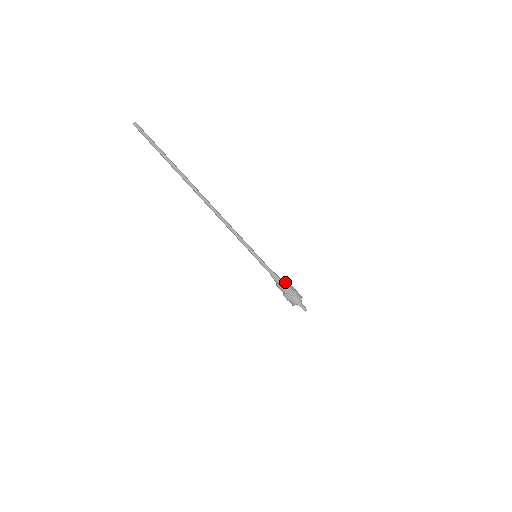
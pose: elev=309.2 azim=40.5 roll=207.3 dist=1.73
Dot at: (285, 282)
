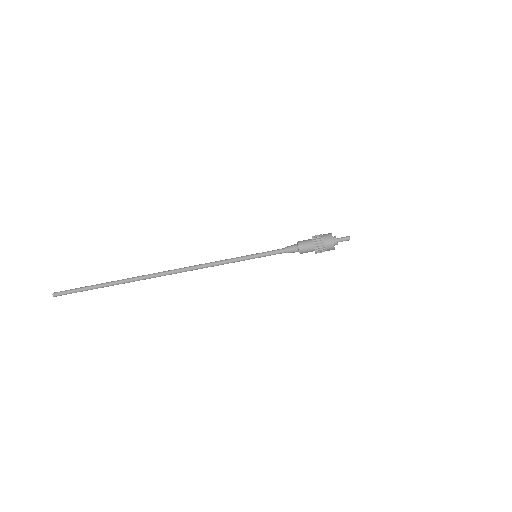
Dot at: (303, 244)
